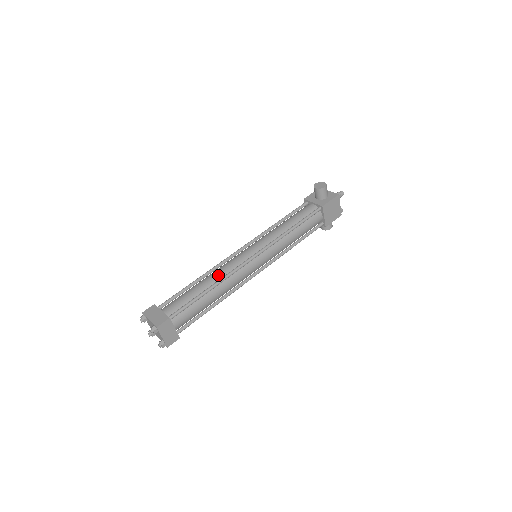
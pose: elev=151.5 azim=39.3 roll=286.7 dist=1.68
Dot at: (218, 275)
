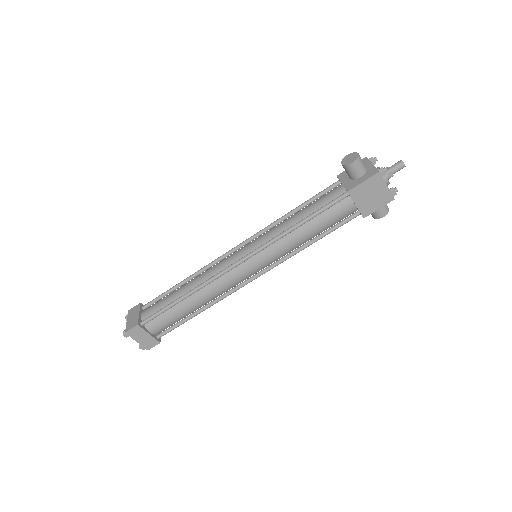
Dot at: (200, 279)
